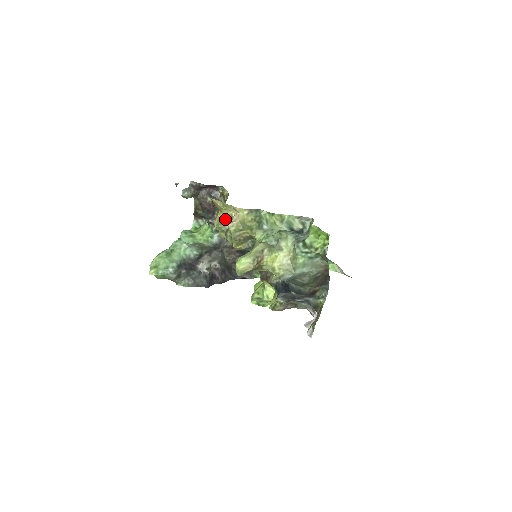
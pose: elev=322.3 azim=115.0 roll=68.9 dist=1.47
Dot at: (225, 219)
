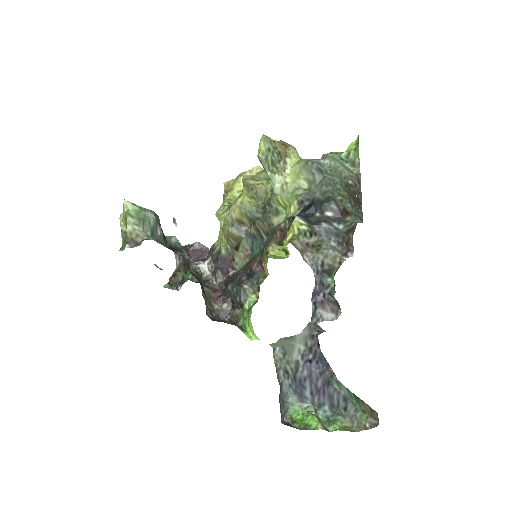
Dot at: (233, 198)
